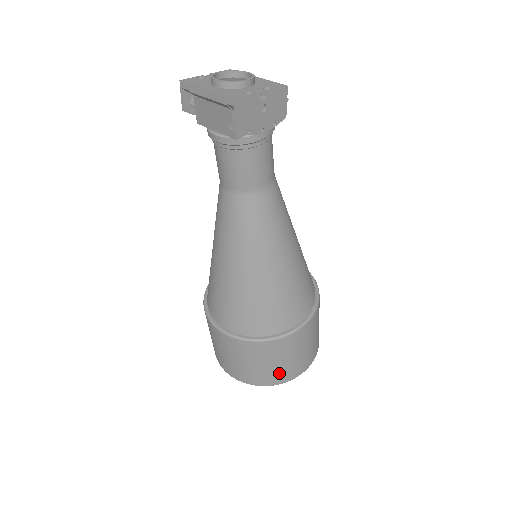
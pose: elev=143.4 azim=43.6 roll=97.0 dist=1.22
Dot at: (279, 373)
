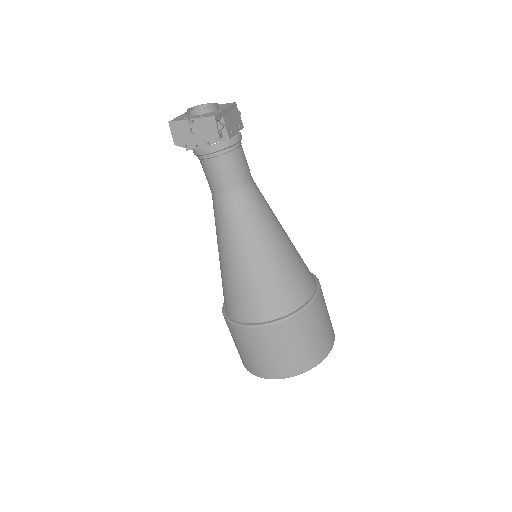
Dot at: (248, 362)
